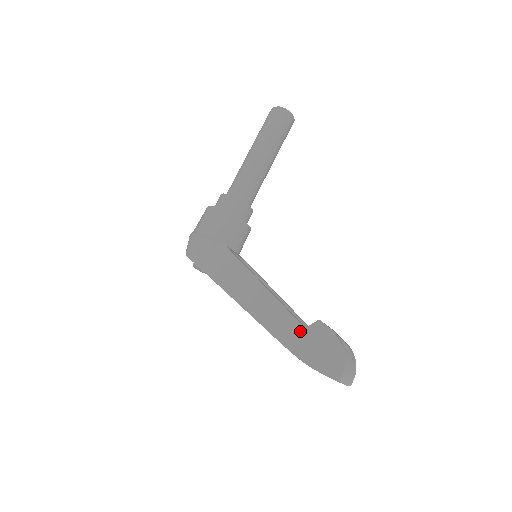
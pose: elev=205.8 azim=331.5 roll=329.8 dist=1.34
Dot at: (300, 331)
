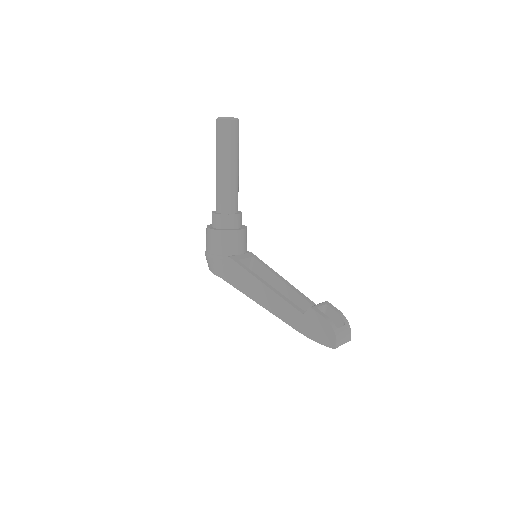
Dot at: (301, 317)
